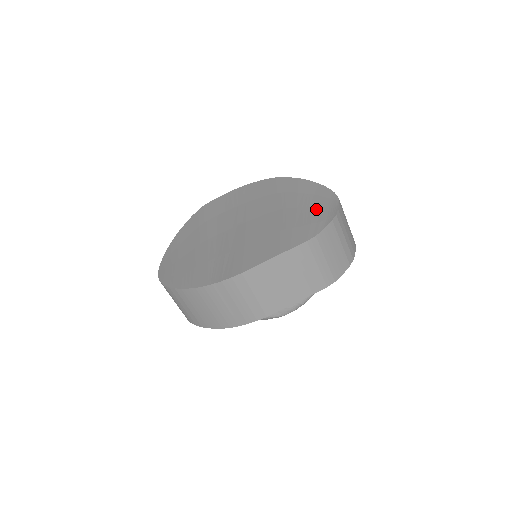
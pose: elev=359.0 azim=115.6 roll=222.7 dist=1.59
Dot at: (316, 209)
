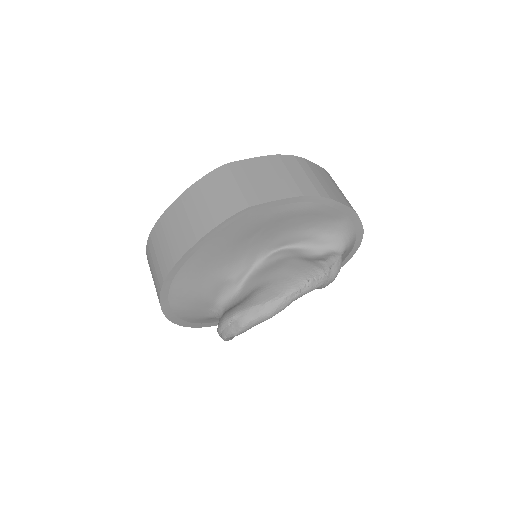
Dot at: occluded
